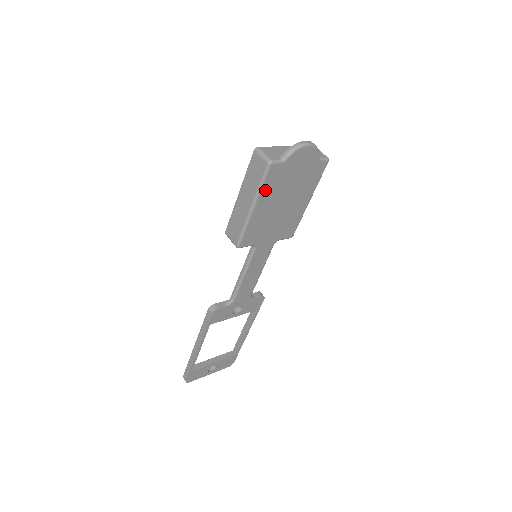
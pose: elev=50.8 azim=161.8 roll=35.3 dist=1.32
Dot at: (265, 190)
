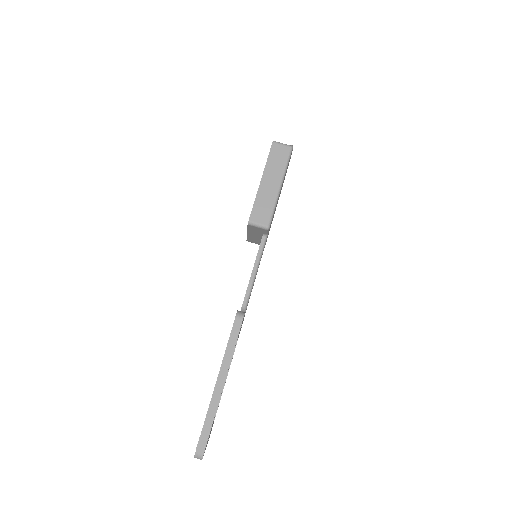
Dot at: occluded
